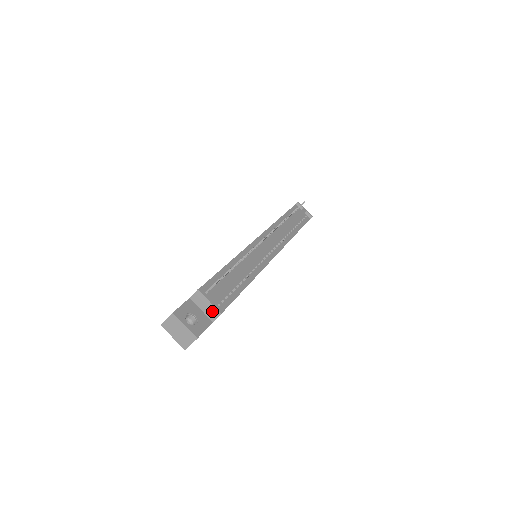
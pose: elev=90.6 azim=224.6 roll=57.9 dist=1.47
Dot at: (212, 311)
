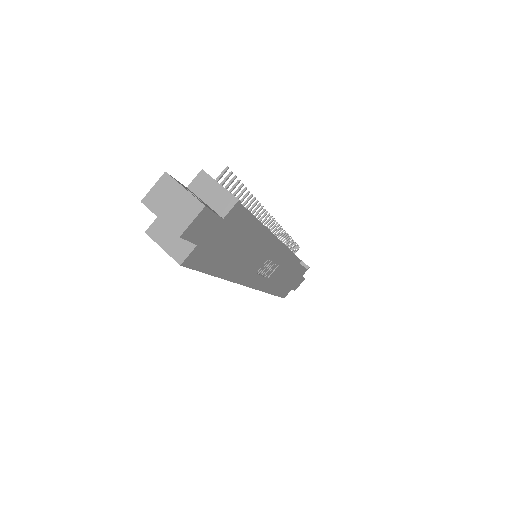
Dot at: (223, 199)
